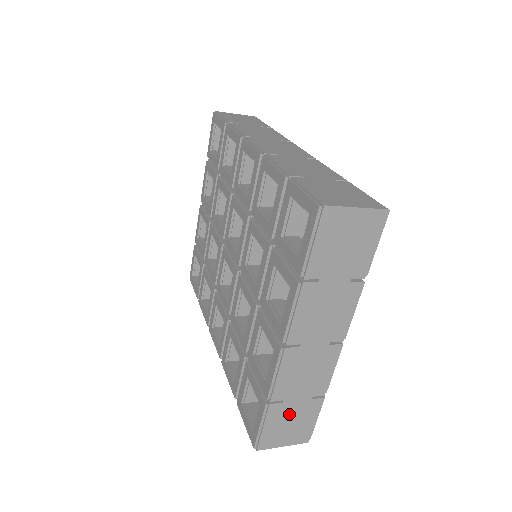
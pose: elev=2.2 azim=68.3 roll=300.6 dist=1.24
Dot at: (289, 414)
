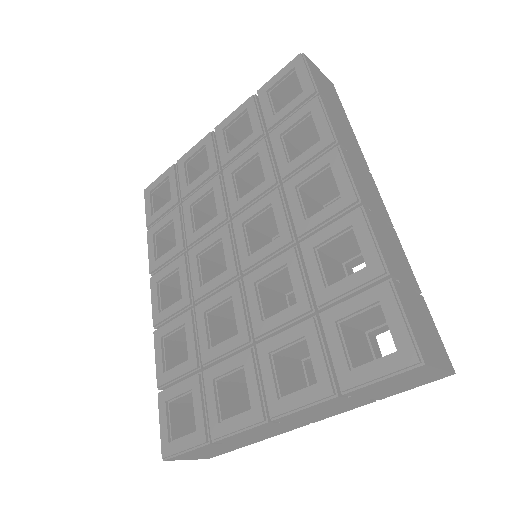
Dot at: (217, 448)
